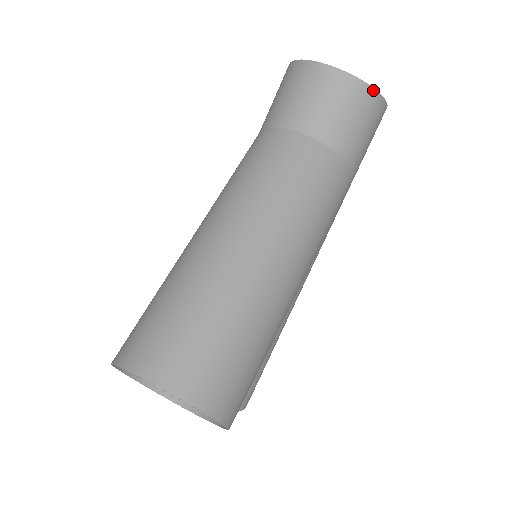
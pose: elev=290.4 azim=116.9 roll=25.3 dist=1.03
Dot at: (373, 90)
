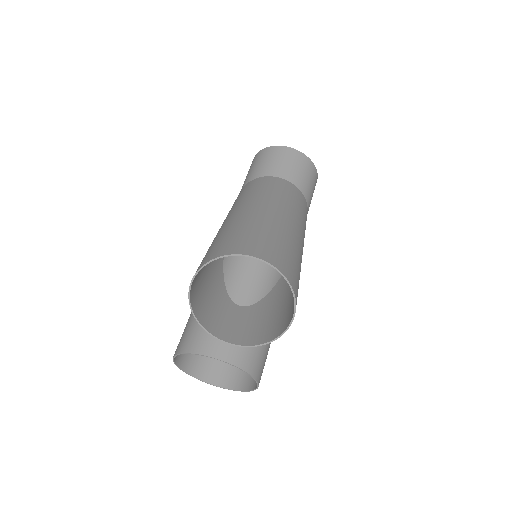
Dot at: (313, 164)
